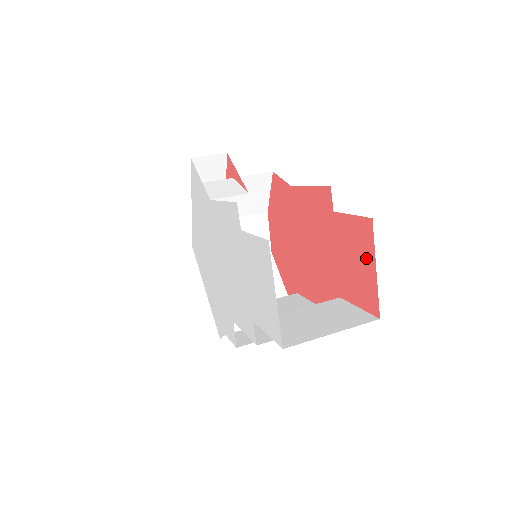
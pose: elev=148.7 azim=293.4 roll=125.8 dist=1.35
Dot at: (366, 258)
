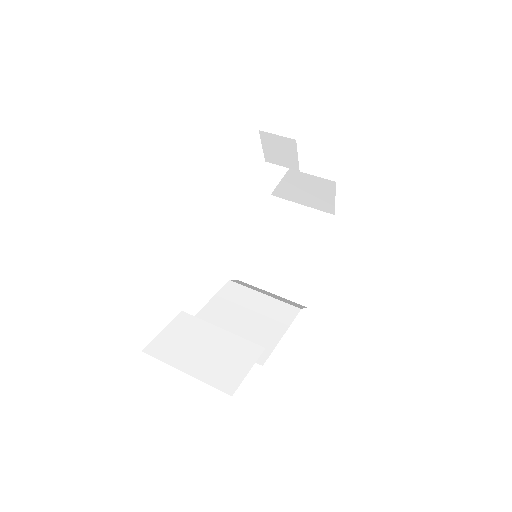
Dot at: occluded
